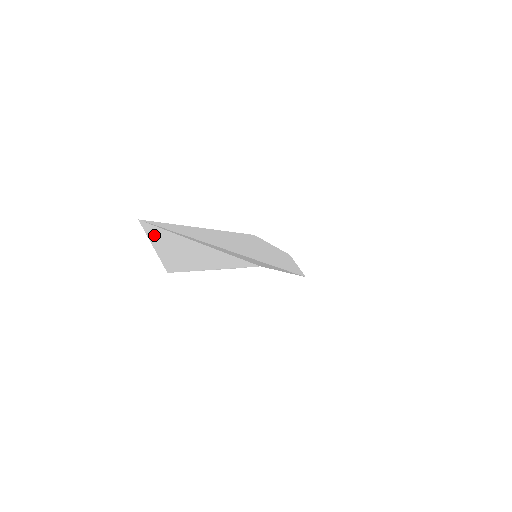
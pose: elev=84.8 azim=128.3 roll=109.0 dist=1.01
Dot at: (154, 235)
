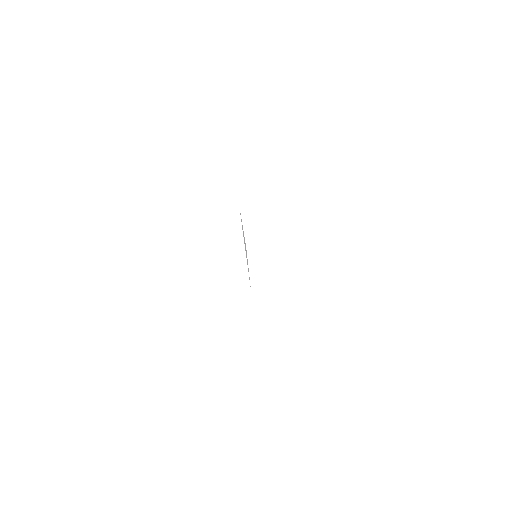
Dot at: occluded
